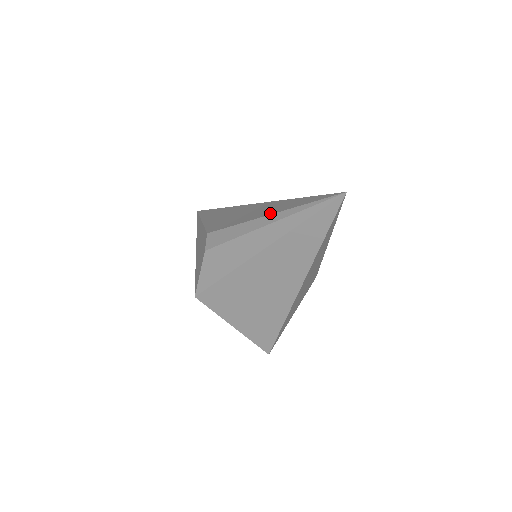
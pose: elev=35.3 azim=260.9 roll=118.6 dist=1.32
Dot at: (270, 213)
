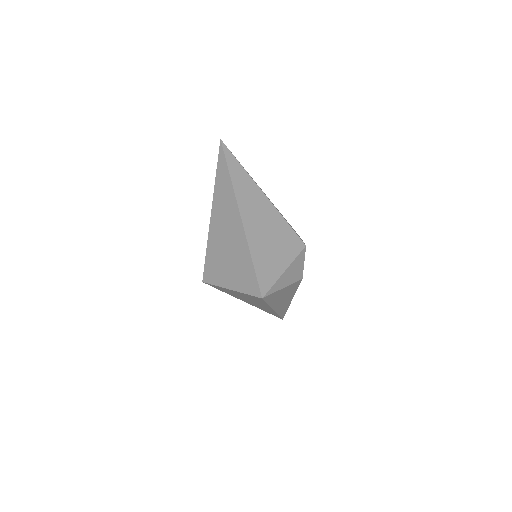
Dot at: occluded
